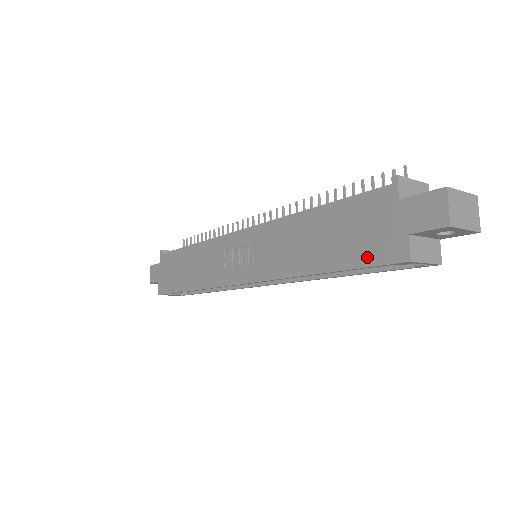
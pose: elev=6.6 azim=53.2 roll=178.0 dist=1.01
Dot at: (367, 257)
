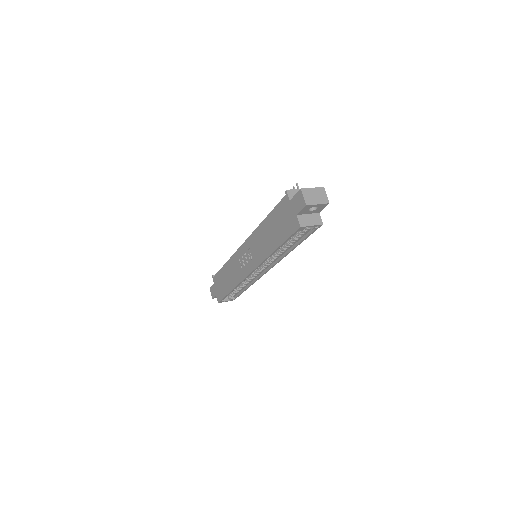
Dot at: (288, 233)
